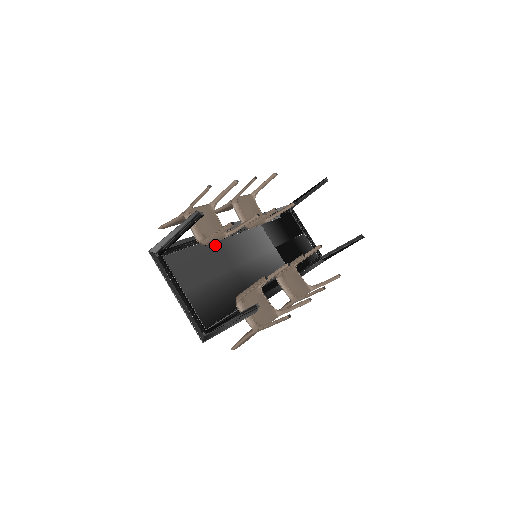
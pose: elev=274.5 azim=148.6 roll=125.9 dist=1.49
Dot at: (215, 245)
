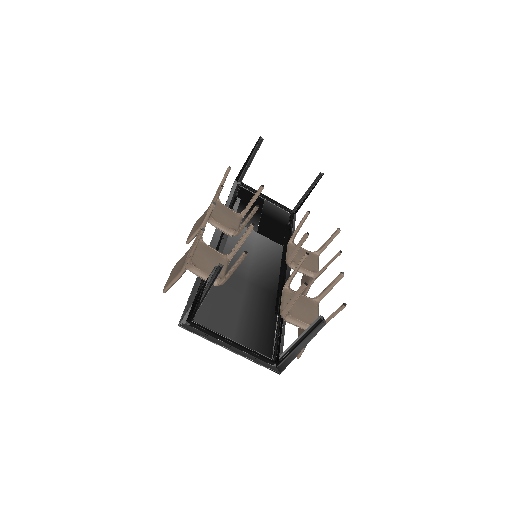
Dot at: occluded
